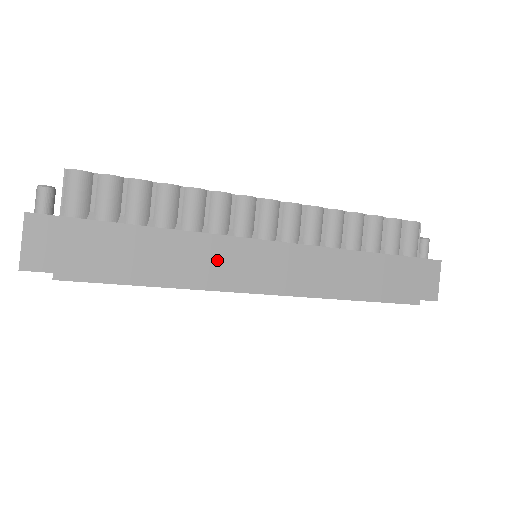
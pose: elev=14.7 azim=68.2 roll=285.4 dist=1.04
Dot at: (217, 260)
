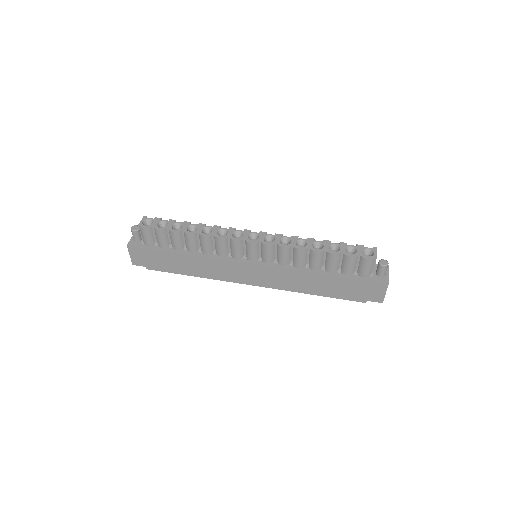
Dot at: (221, 269)
